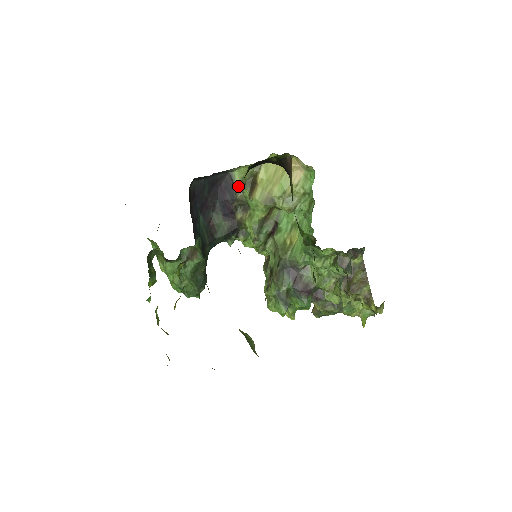
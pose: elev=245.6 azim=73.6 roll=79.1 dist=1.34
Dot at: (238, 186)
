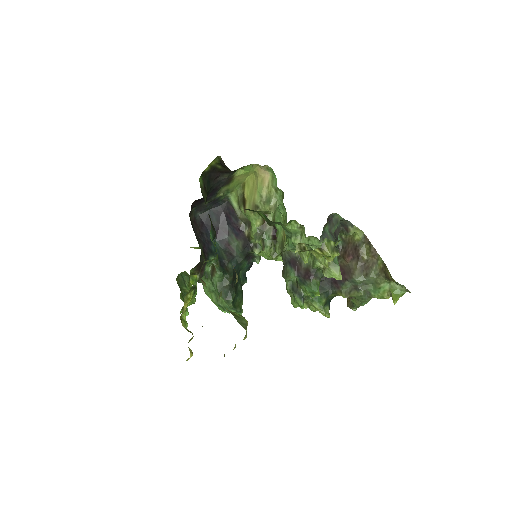
Dot at: (237, 208)
